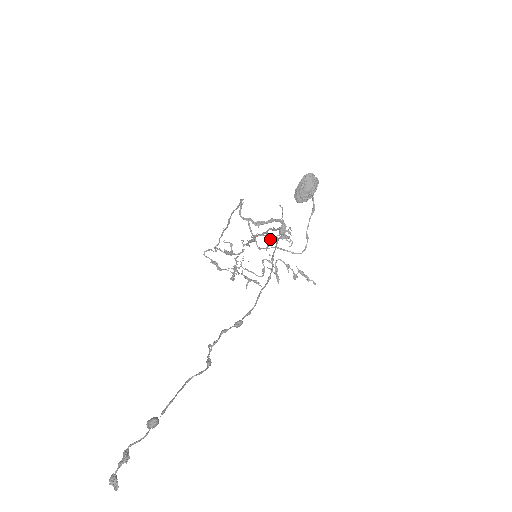
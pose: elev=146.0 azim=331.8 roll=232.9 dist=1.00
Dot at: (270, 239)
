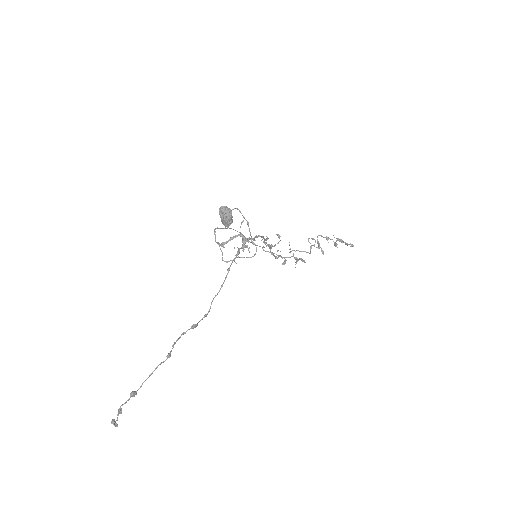
Dot at: (238, 250)
